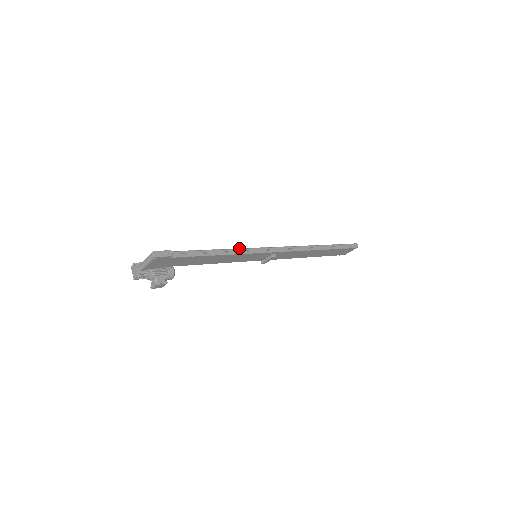
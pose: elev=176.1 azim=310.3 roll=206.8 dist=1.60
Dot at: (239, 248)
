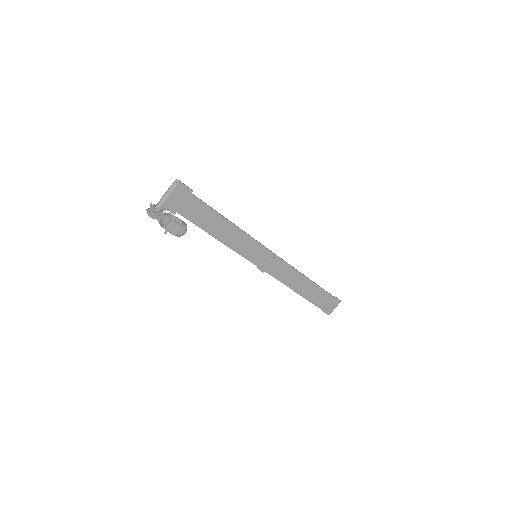
Dot at: occluded
